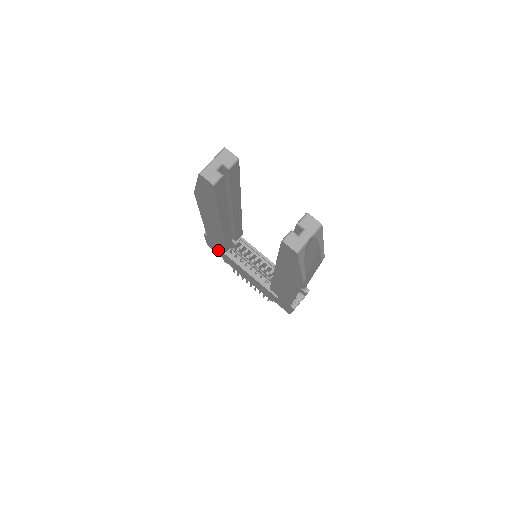
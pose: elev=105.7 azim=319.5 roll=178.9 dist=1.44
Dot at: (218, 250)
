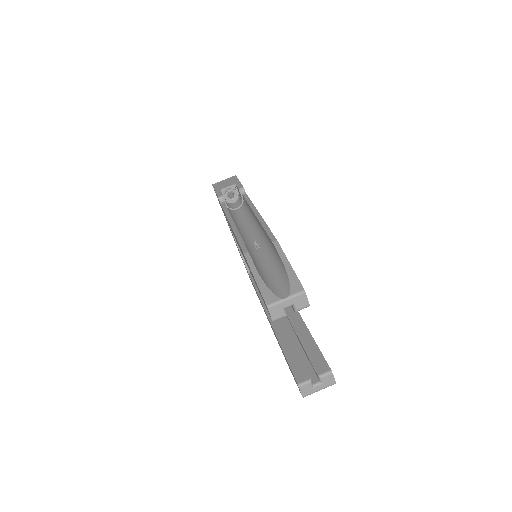
Dot at: occluded
